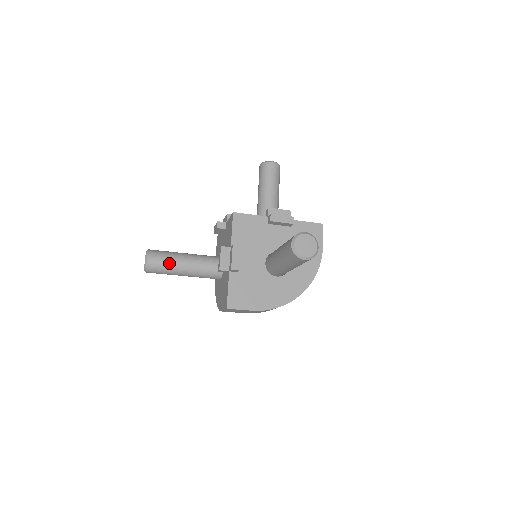
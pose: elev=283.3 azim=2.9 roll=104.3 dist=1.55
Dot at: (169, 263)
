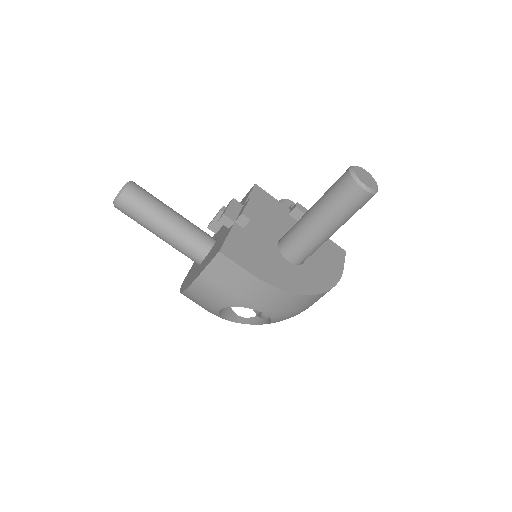
Dot at: (153, 202)
